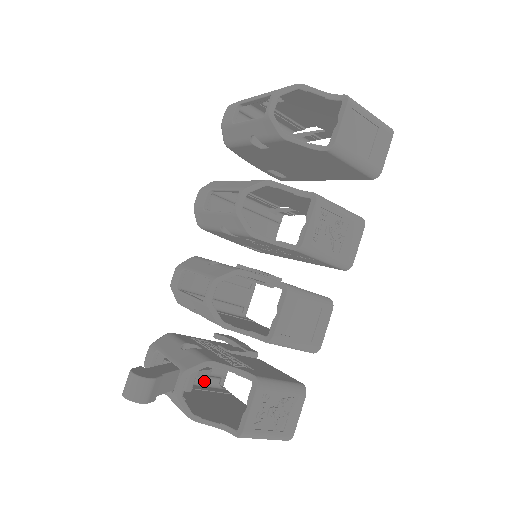
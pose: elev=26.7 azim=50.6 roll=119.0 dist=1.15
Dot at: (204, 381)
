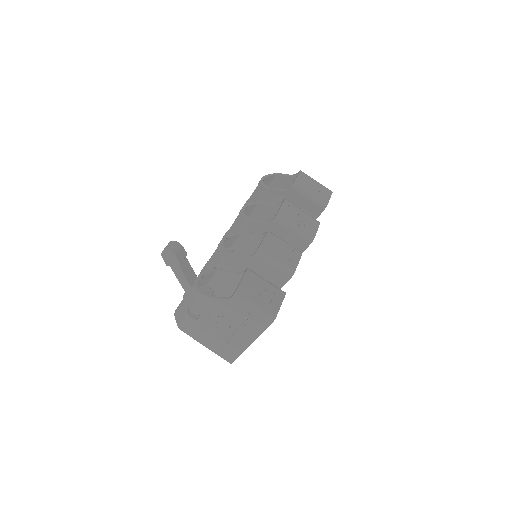
Dot at: occluded
